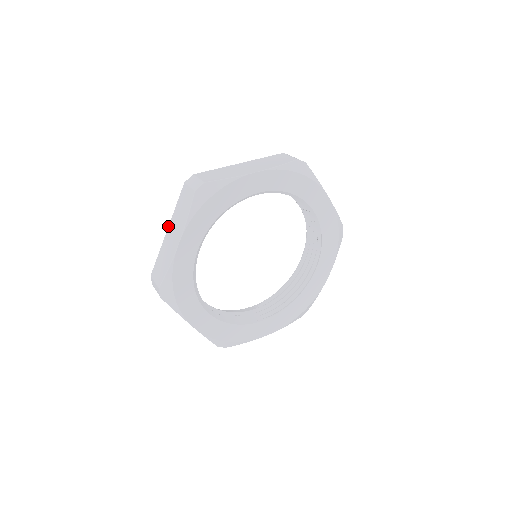
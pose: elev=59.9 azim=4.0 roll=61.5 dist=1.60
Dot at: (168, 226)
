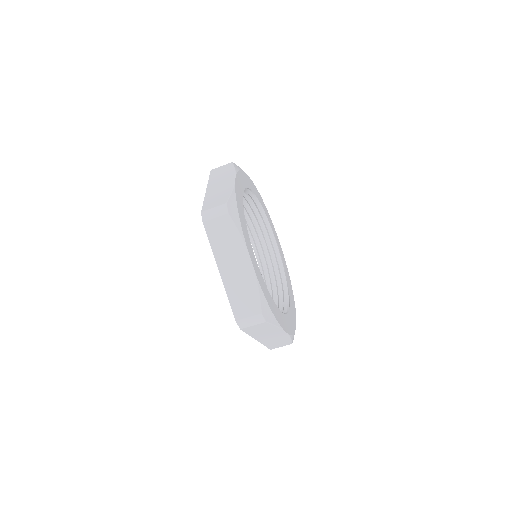
Dot at: occluded
